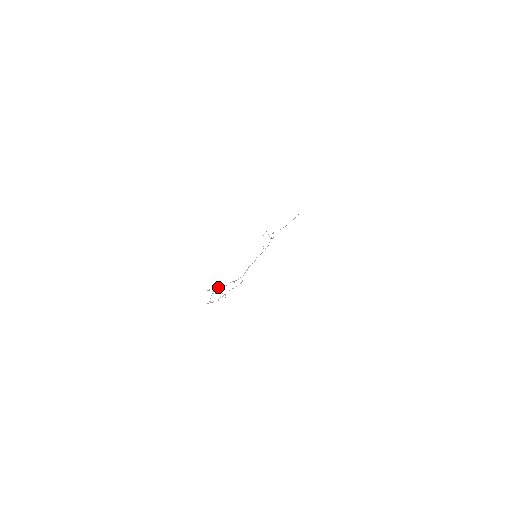
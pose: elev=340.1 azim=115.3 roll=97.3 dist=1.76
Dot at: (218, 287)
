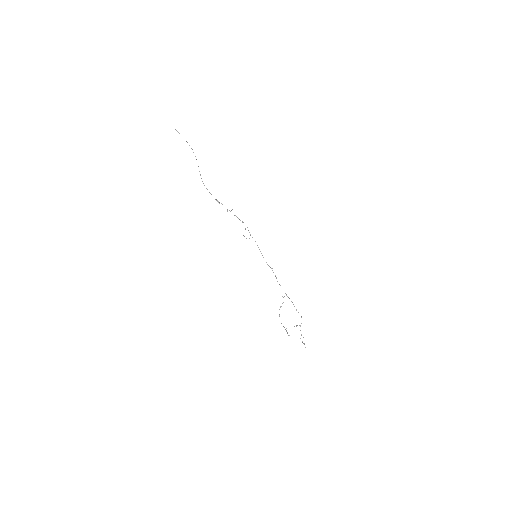
Dot at: occluded
